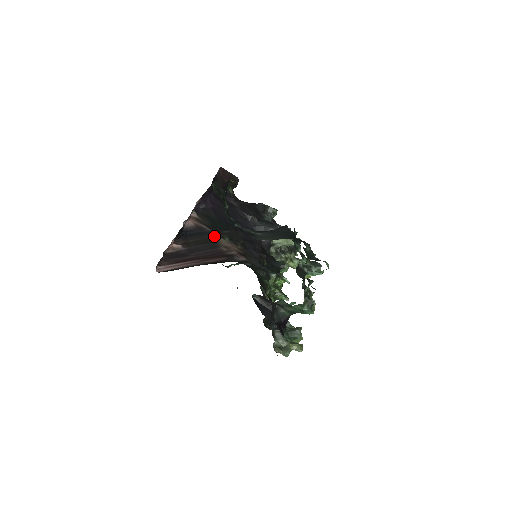
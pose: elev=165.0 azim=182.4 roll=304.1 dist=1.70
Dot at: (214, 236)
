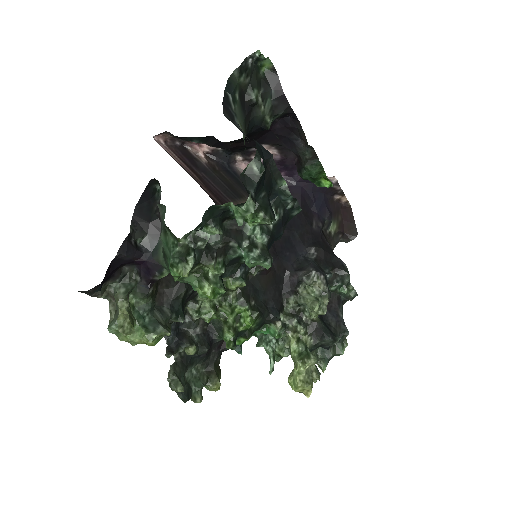
Dot at: (246, 196)
